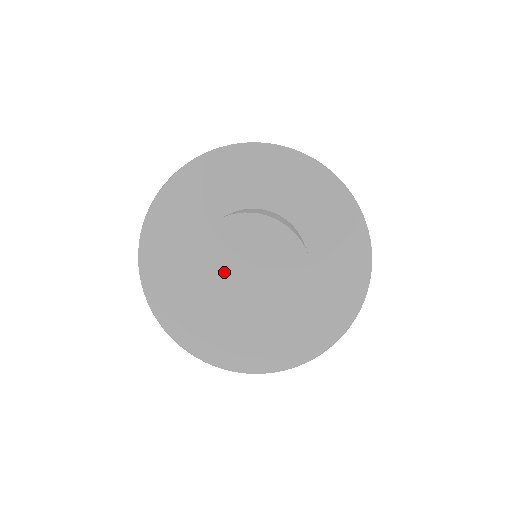
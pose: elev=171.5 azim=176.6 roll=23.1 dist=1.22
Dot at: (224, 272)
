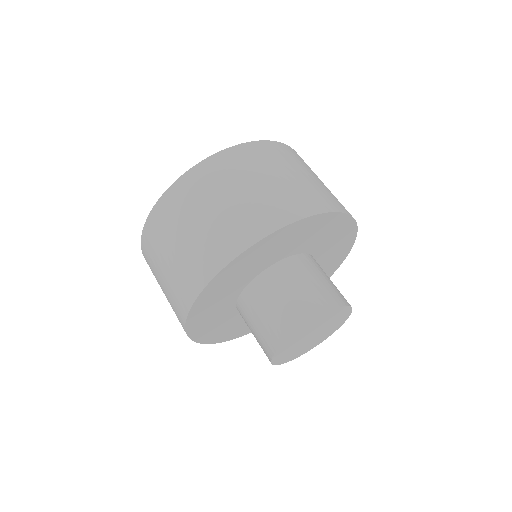
Dot at: (298, 345)
